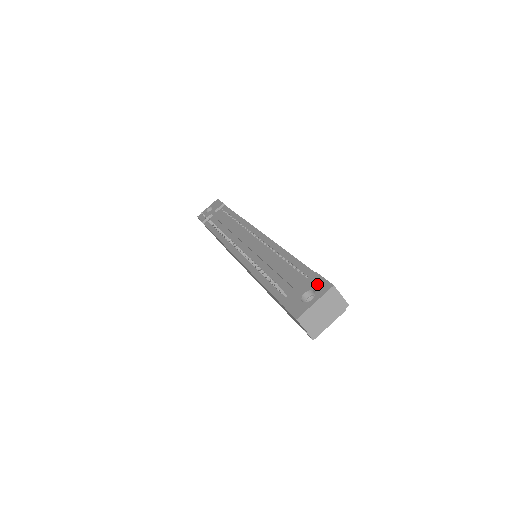
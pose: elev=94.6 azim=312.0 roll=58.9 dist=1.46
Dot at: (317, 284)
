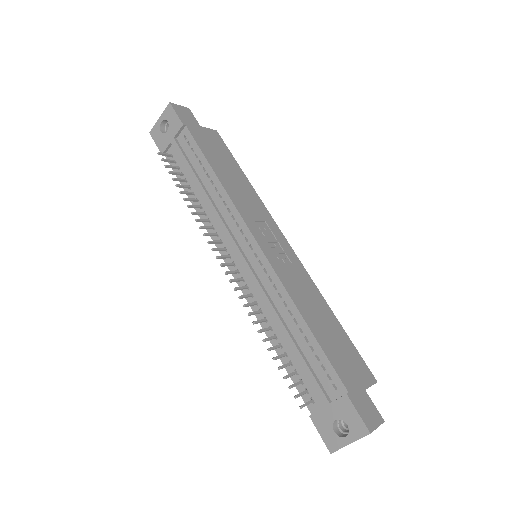
Dot at: (350, 417)
